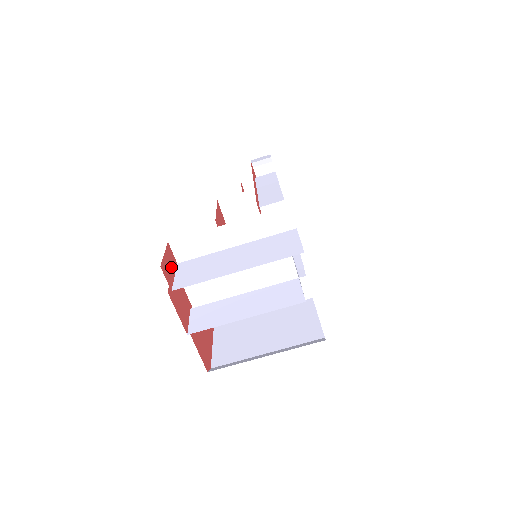
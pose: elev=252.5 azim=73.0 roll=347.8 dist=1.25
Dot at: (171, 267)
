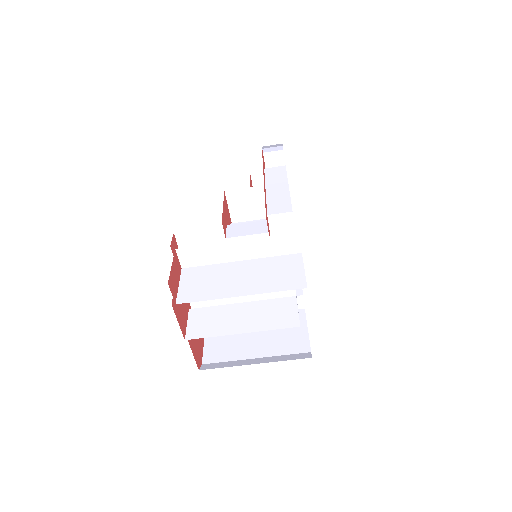
Dot at: (176, 277)
